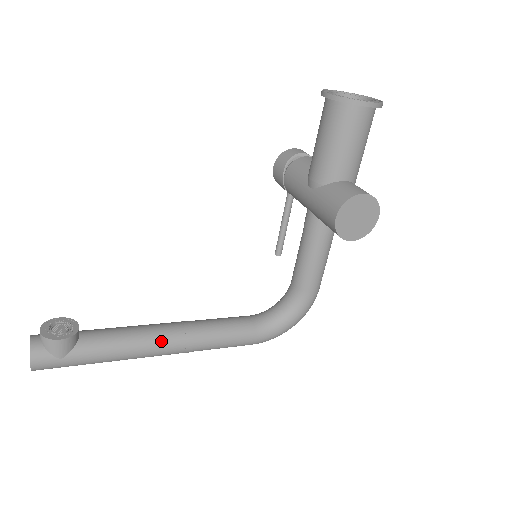
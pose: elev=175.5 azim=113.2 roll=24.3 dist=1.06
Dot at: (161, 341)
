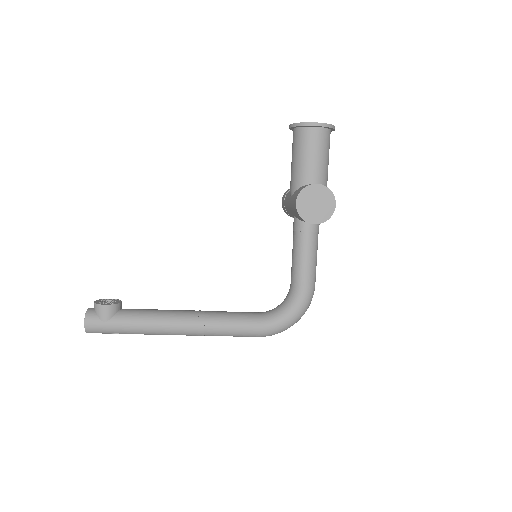
Dot at: (178, 319)
